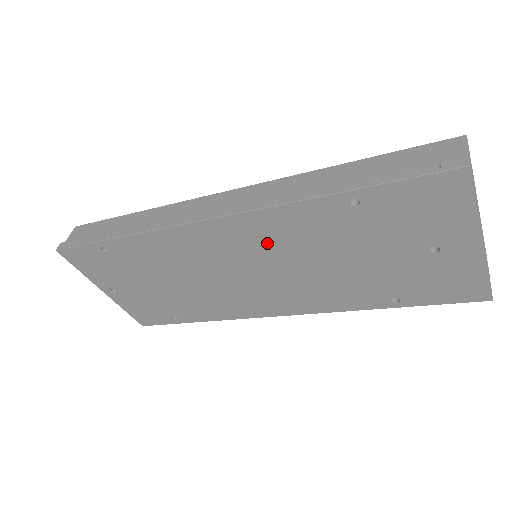
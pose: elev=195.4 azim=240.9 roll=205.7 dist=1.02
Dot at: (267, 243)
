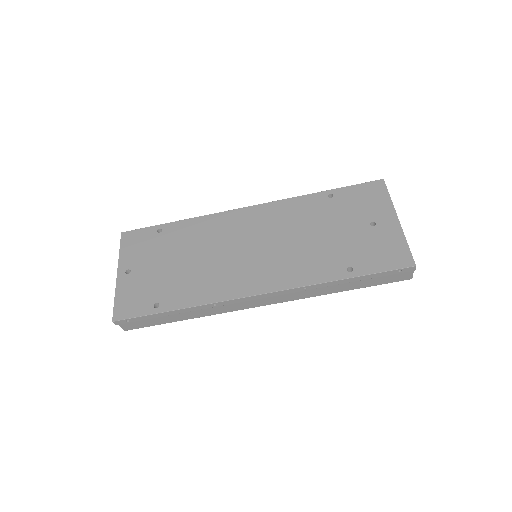
Dot at: (274, 222)
